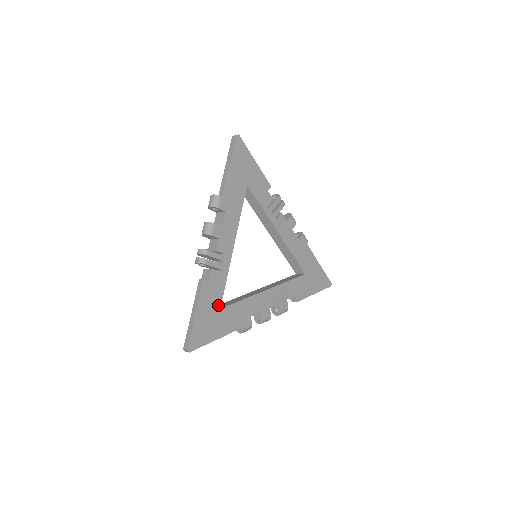
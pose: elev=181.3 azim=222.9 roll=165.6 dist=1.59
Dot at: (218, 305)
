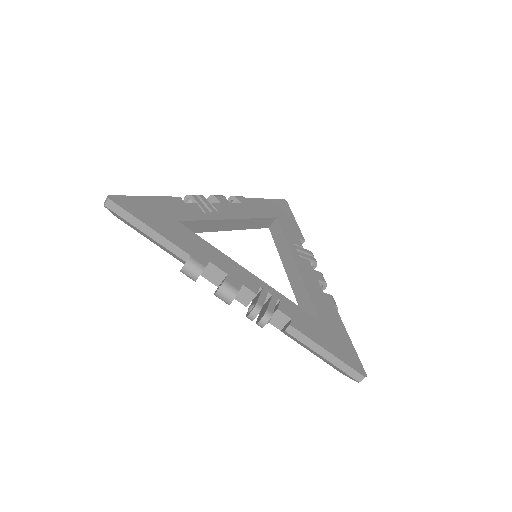
Dot at: (178, 218)
